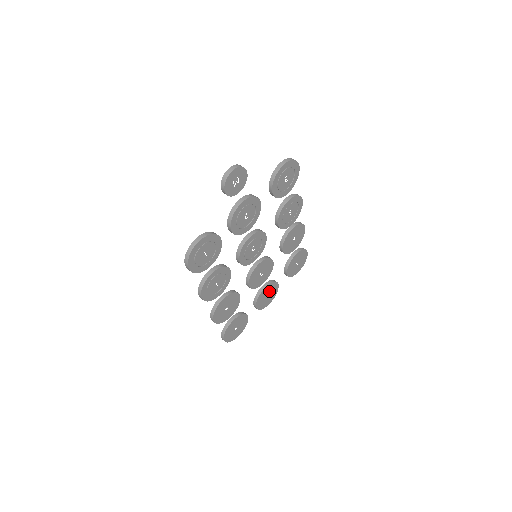
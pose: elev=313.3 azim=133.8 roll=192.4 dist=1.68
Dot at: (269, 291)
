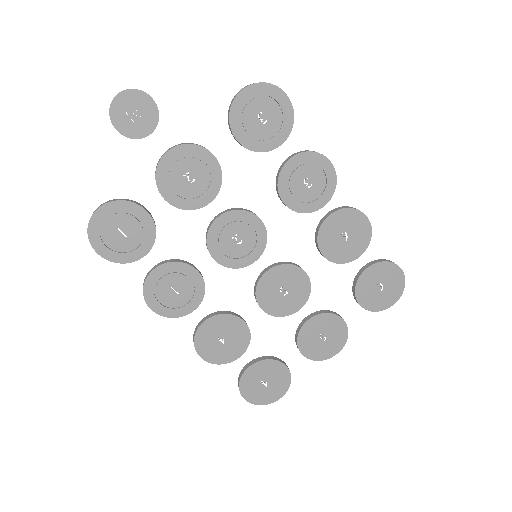
Dot at: (323, 329)
